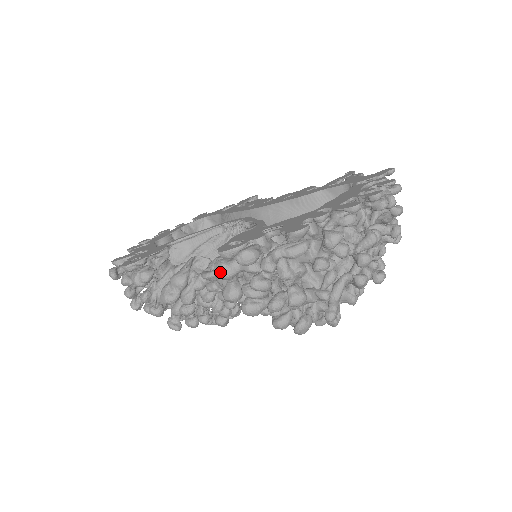
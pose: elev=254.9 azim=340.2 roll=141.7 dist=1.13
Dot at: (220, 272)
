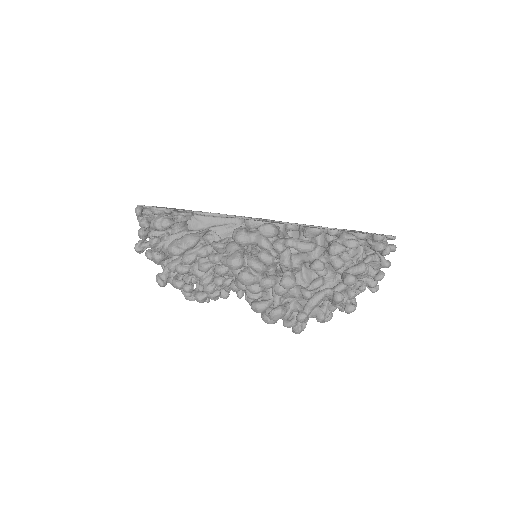
Dot at: (238, 236)
